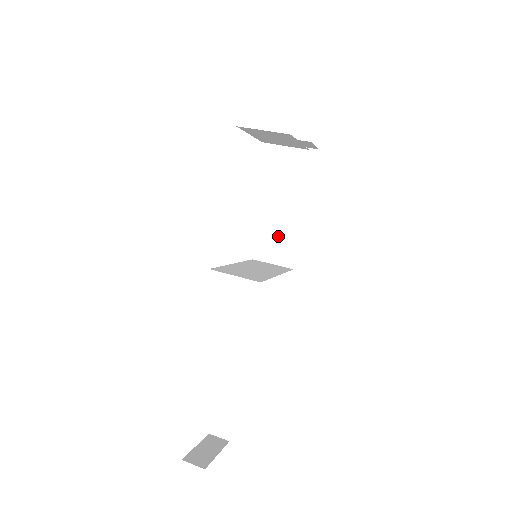
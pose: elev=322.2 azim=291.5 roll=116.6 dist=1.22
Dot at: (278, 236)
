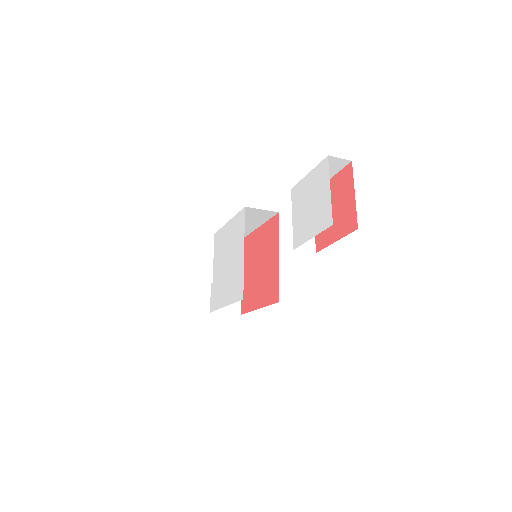
Dot at: occluded
